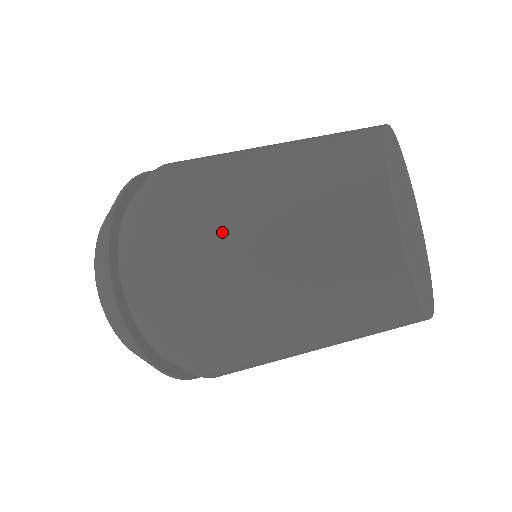
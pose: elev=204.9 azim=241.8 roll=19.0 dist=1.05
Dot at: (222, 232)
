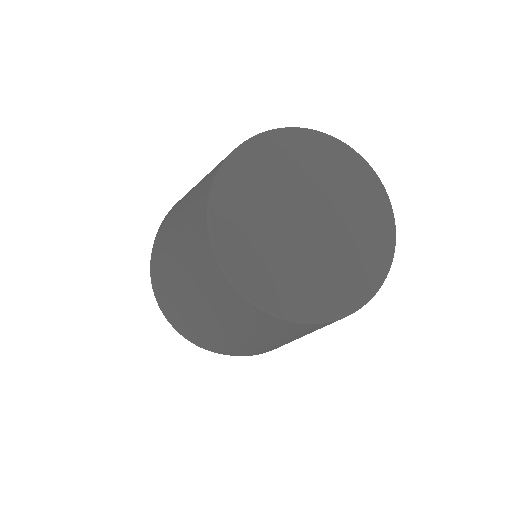
Dot at: (187, 308)
